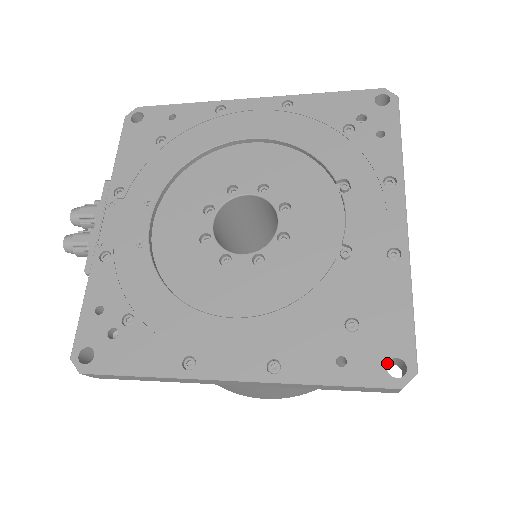
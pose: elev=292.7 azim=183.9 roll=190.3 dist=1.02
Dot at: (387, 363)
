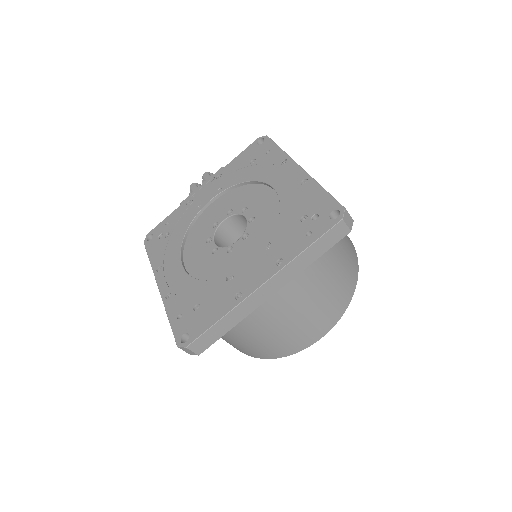
Dot at: occluded
